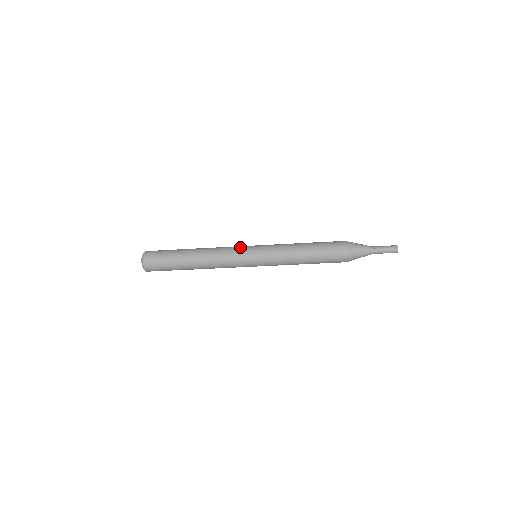
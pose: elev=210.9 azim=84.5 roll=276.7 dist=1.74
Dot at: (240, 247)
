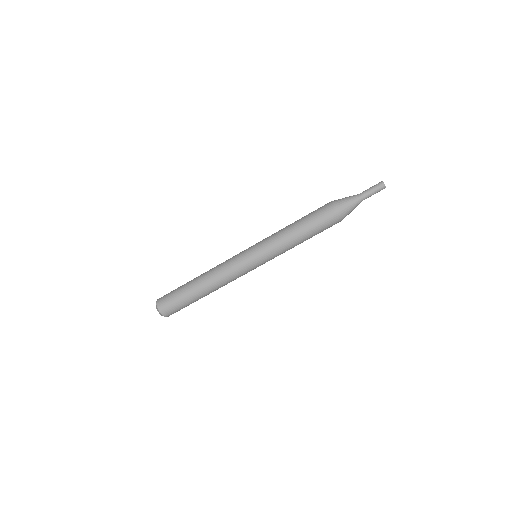
Dot at: occluded
